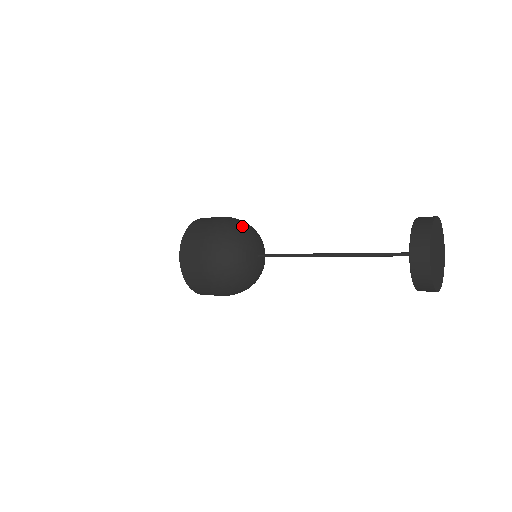
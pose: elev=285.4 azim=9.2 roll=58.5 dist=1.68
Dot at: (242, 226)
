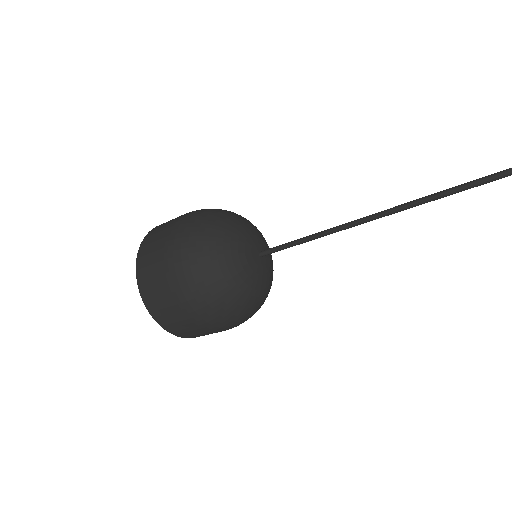
Dot at: occluded
